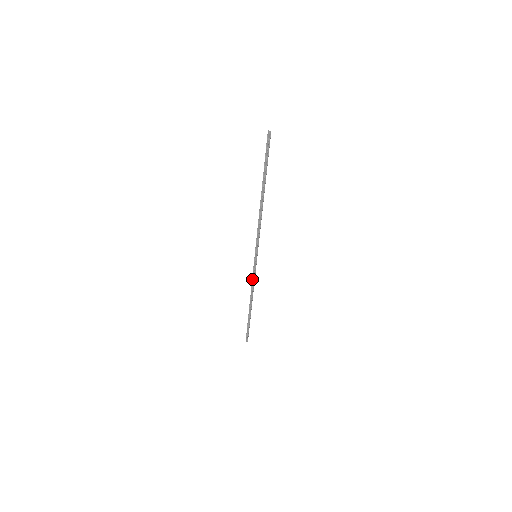
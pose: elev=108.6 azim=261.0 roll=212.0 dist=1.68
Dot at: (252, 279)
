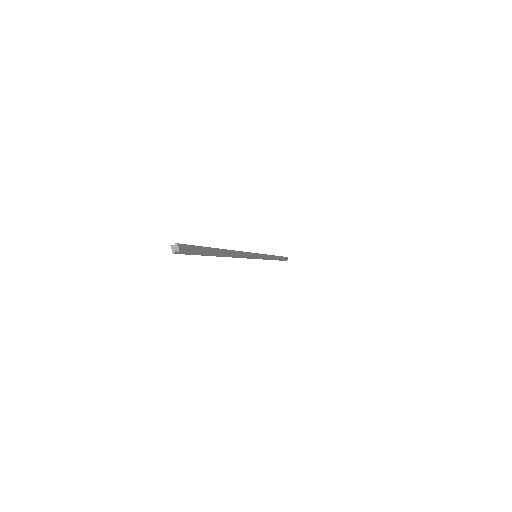
Dot at: (264, 259)
